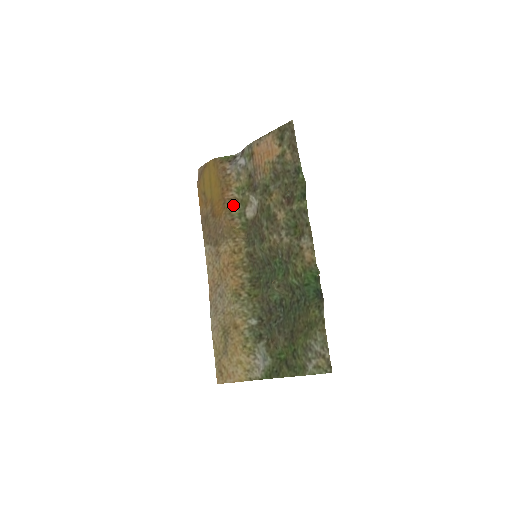
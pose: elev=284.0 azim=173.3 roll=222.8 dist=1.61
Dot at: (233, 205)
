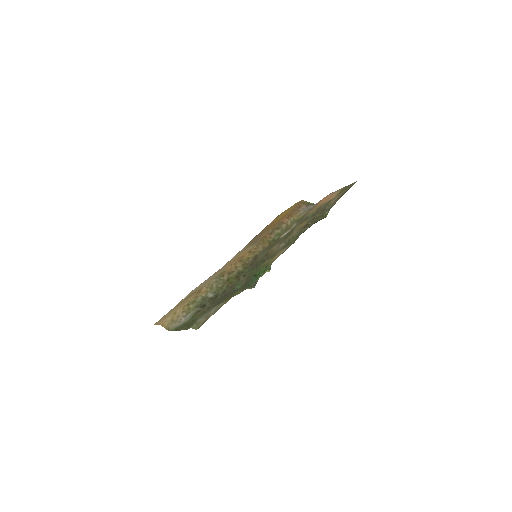
Dot at: (281, 227)
